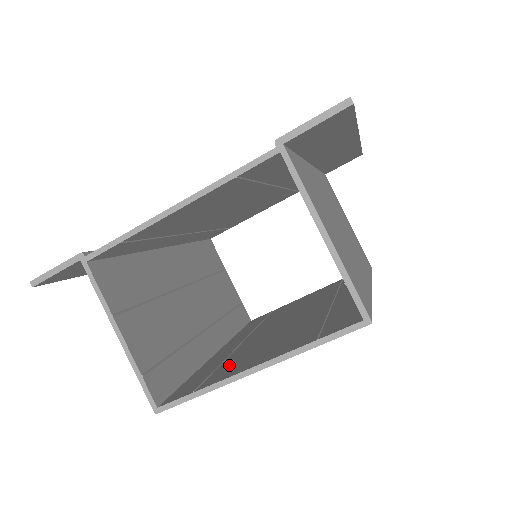
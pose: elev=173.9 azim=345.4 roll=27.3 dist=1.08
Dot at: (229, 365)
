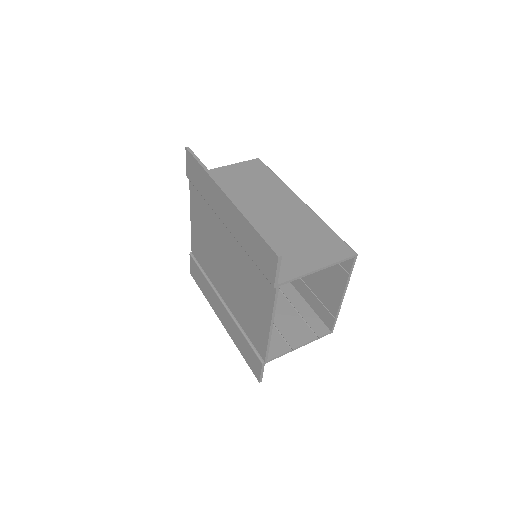
Dot at: (322, 295)
